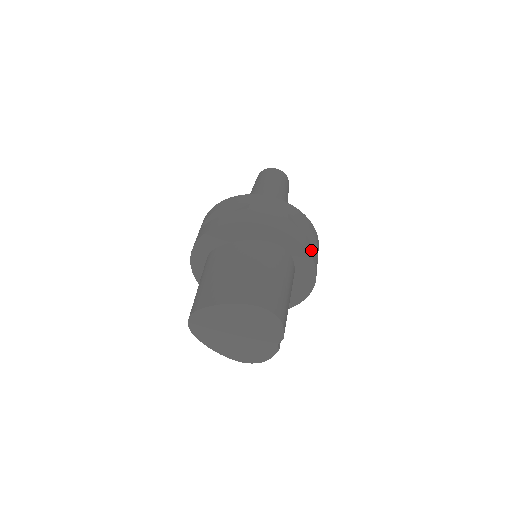
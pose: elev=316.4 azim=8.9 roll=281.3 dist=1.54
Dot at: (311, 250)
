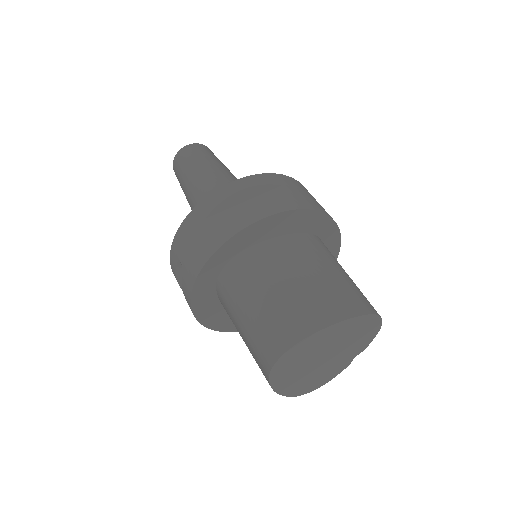
Dot at: occluded
